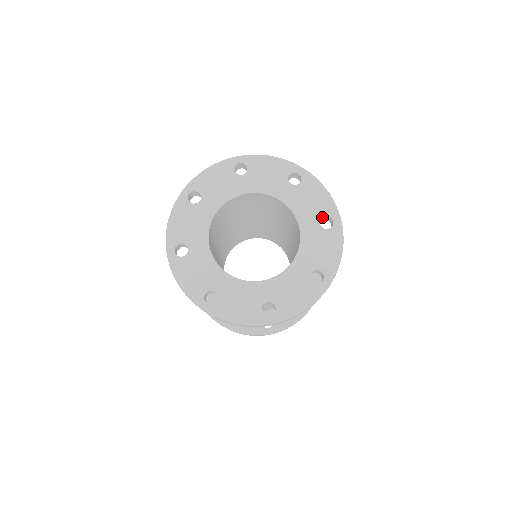
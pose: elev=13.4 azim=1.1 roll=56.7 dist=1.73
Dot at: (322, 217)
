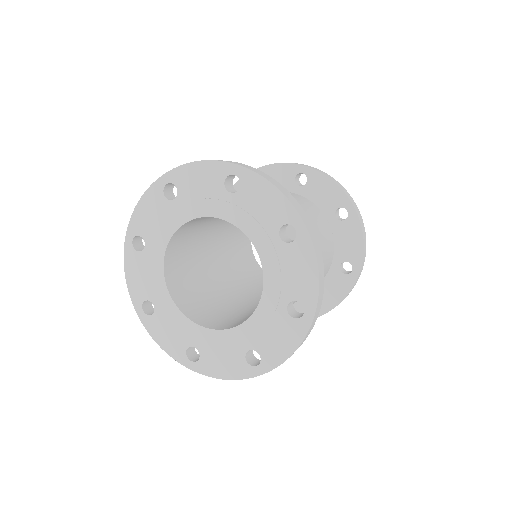
Dot at: (294, 300)
